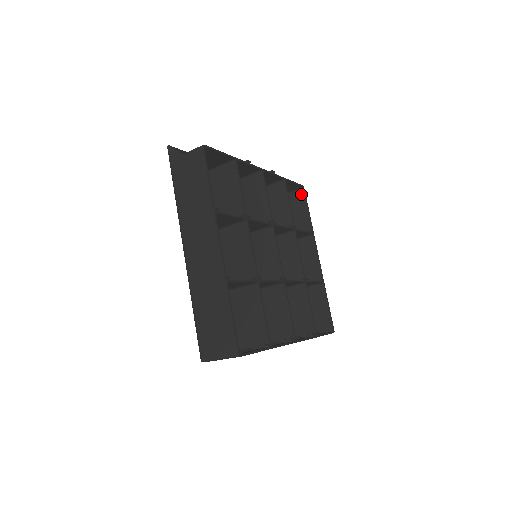
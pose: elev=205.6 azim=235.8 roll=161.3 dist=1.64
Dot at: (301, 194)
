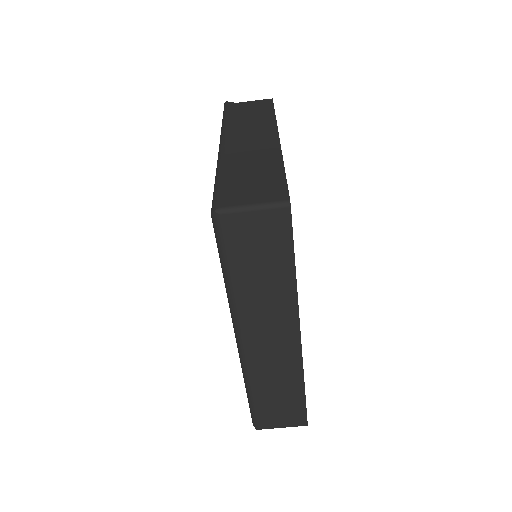
Dot at: occluded
